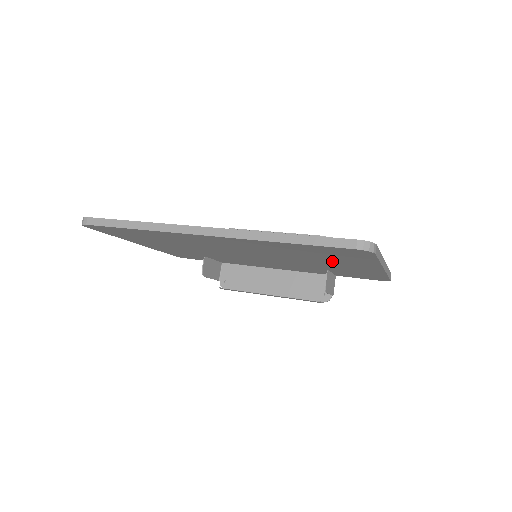
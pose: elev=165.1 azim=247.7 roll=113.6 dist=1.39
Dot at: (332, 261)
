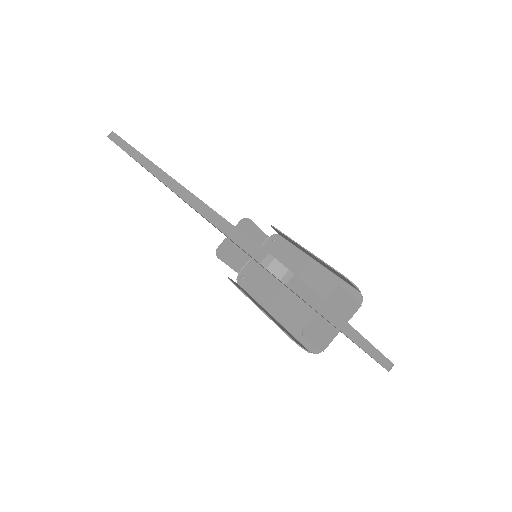
Dot at: occluded
